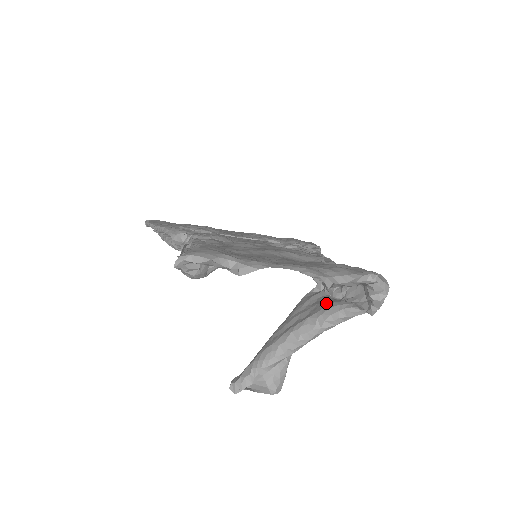
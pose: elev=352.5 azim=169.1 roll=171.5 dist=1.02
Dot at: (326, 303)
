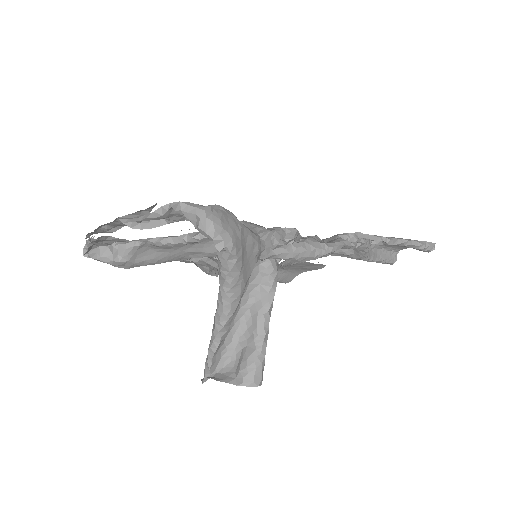
Dot at: occluded
